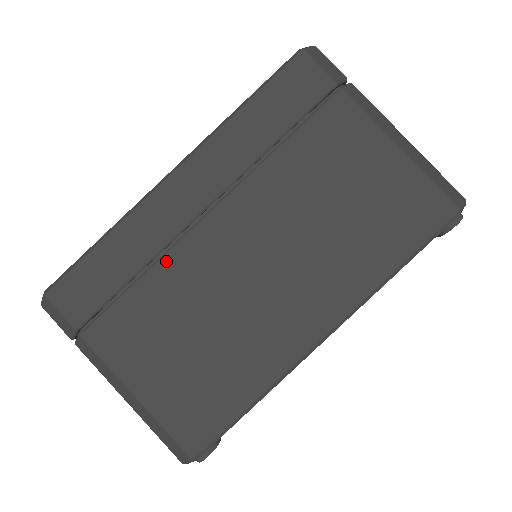
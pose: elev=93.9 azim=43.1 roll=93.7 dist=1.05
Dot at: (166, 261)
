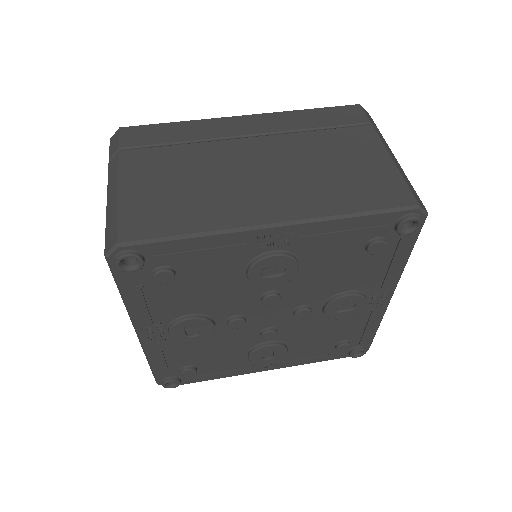
Dot at: (204, 144)
